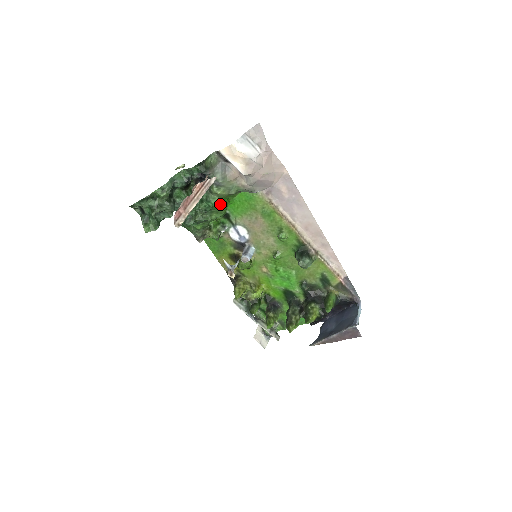
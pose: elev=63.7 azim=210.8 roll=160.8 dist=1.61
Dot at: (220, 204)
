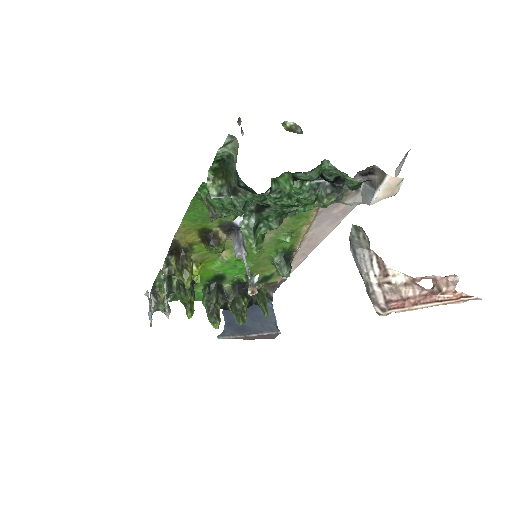
Dot at: occluded
